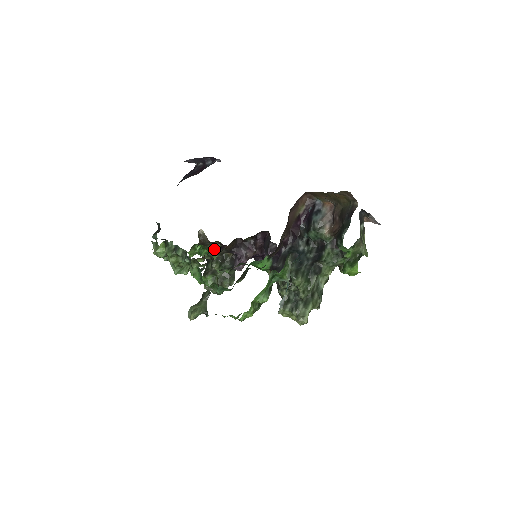
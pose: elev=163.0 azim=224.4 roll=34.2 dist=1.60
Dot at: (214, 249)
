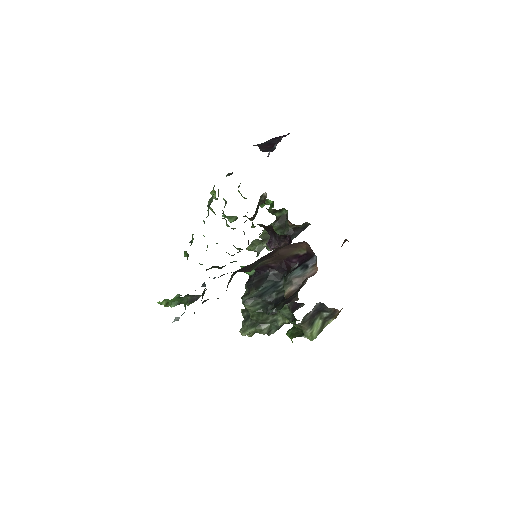
Dot at: (280, 213)
